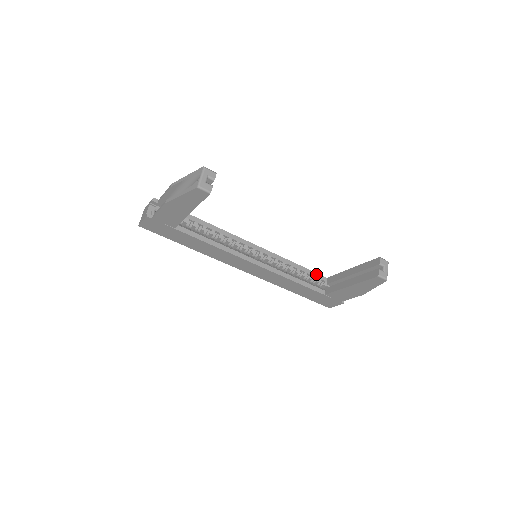
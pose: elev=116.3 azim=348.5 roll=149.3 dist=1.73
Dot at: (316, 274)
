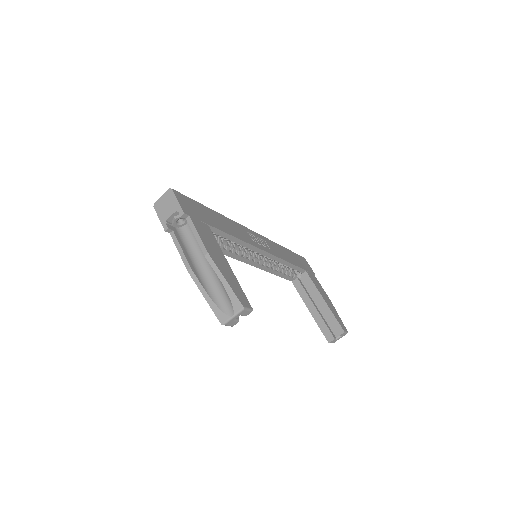
Dot at: (299, 268)
